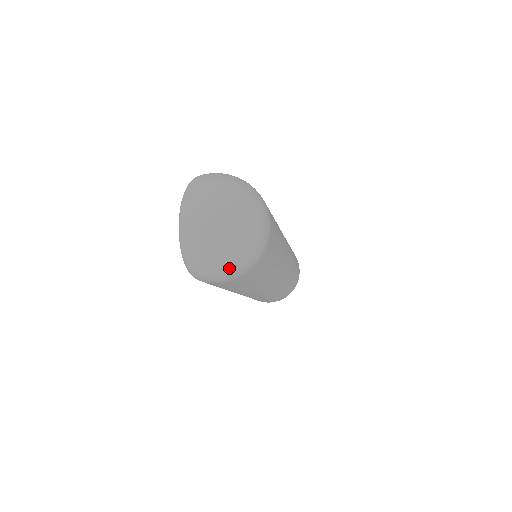
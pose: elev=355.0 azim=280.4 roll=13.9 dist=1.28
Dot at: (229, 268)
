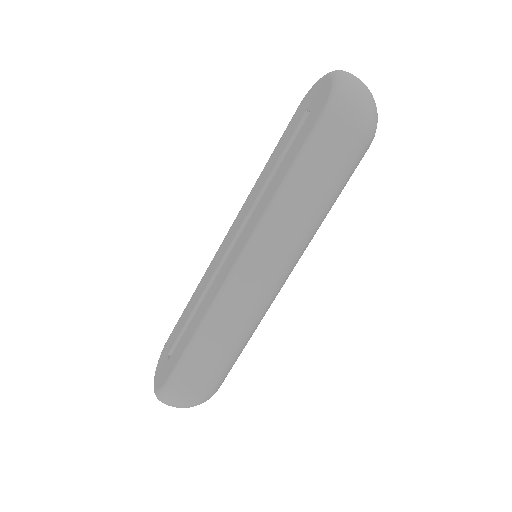
Dot at: (370, 114)
